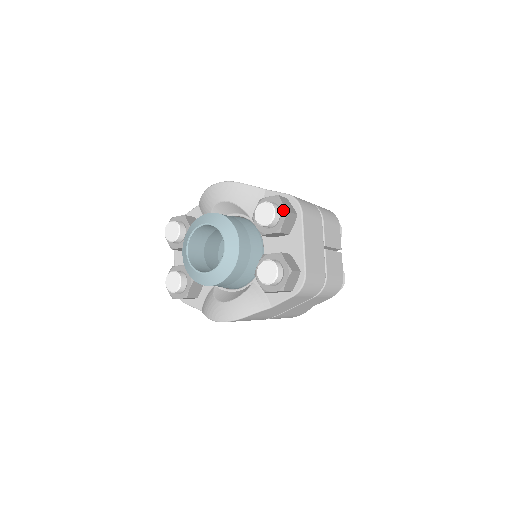
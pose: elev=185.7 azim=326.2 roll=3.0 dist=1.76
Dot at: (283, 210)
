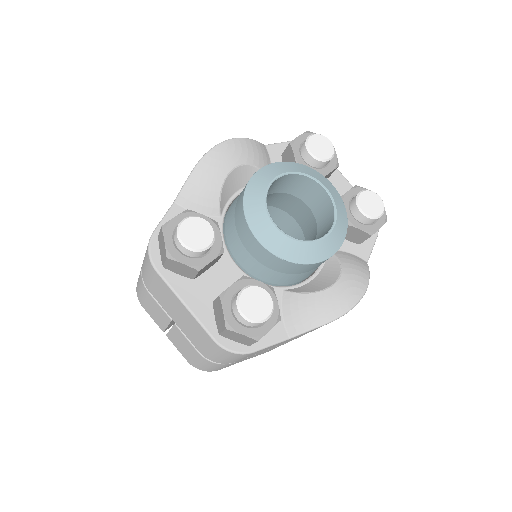
Dot at: occluded
